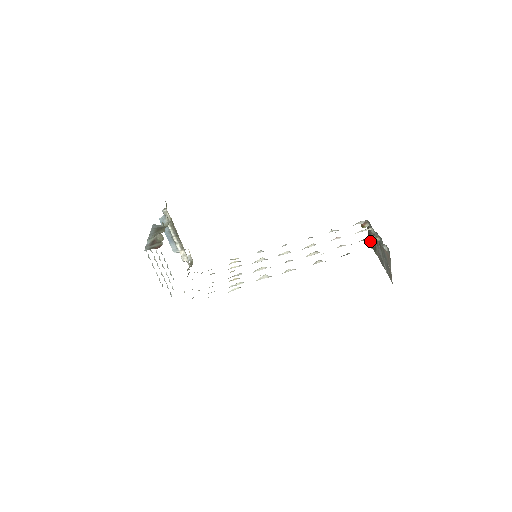
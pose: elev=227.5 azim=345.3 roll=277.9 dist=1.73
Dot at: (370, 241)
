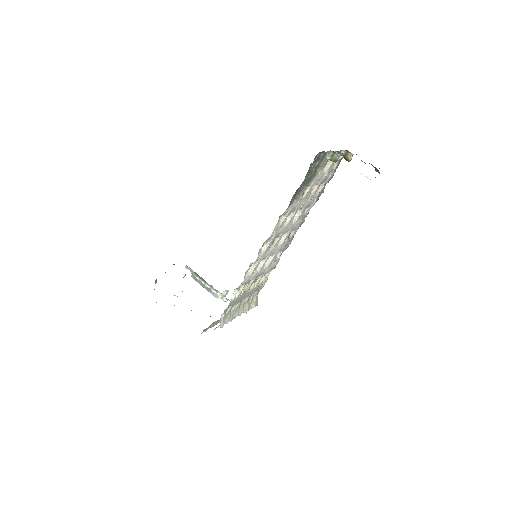
Dot at: (375, 168)
